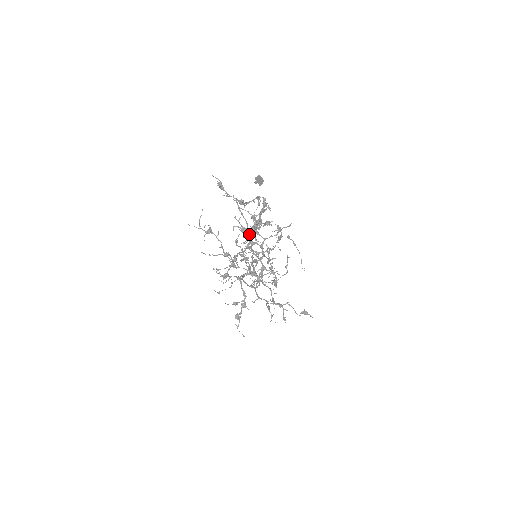
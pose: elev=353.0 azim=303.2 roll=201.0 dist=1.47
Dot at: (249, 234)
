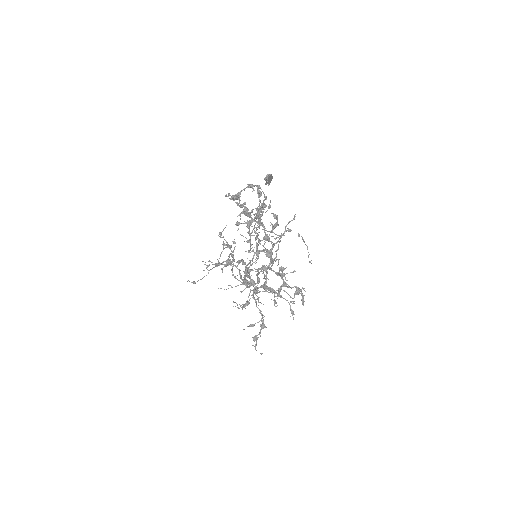
Dot at: occluded
